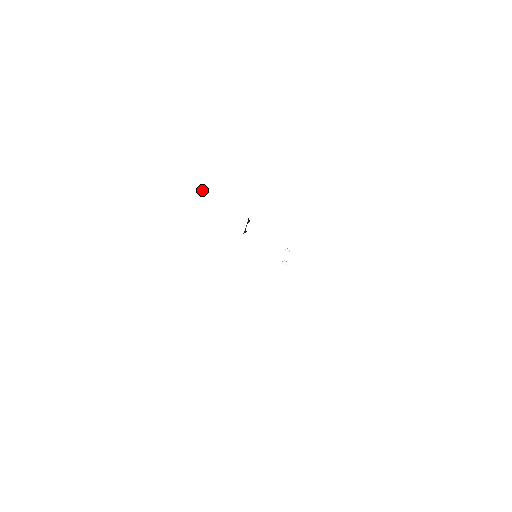
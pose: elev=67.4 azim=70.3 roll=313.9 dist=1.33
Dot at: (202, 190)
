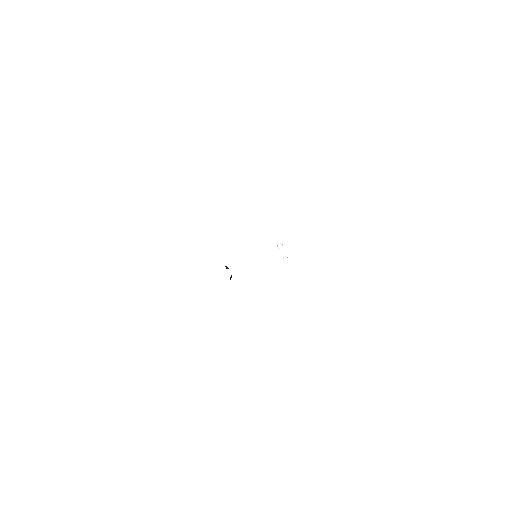
Dot at: (161, 221)
